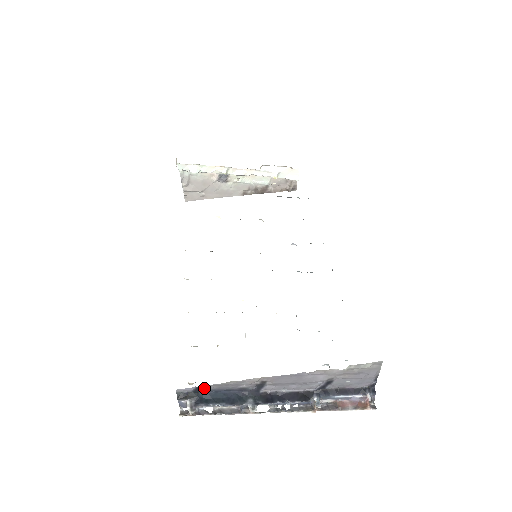
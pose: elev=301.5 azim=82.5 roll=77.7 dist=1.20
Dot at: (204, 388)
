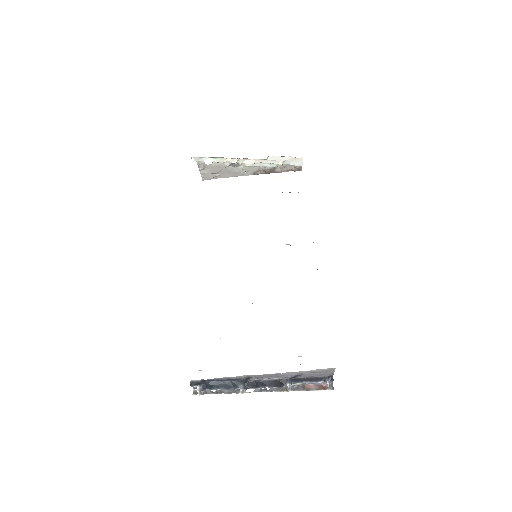
Dot at: (209, 379)
